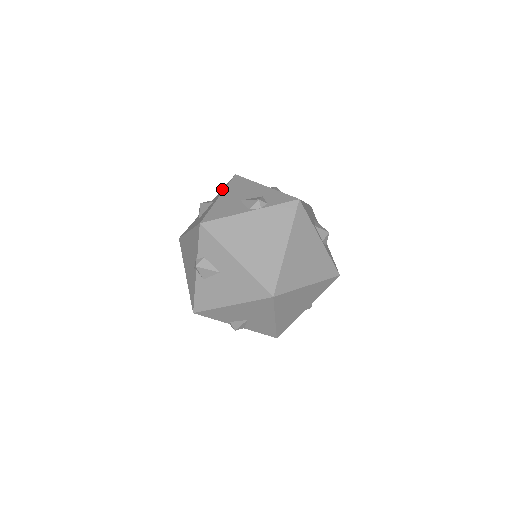
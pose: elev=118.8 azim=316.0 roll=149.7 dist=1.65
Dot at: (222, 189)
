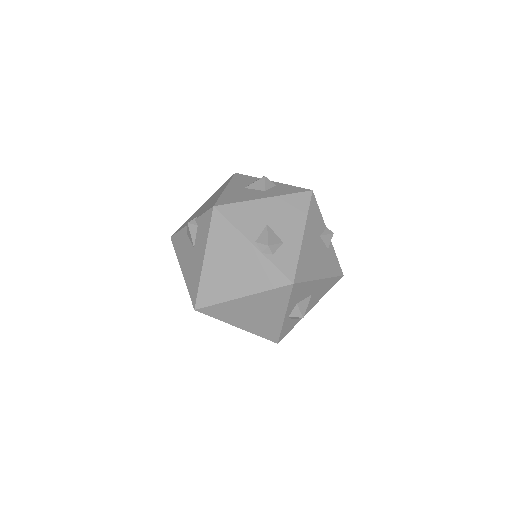
Dot at: (290, 187)
